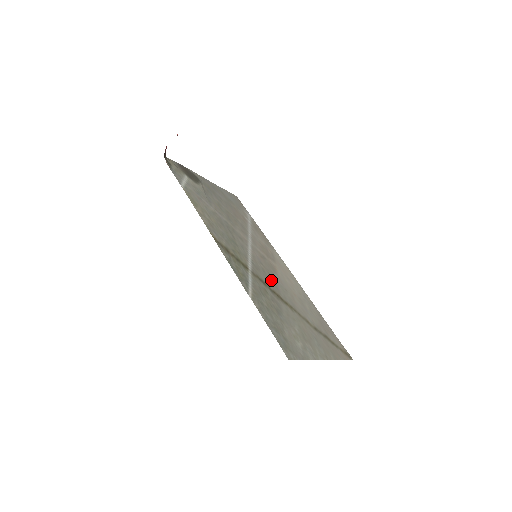
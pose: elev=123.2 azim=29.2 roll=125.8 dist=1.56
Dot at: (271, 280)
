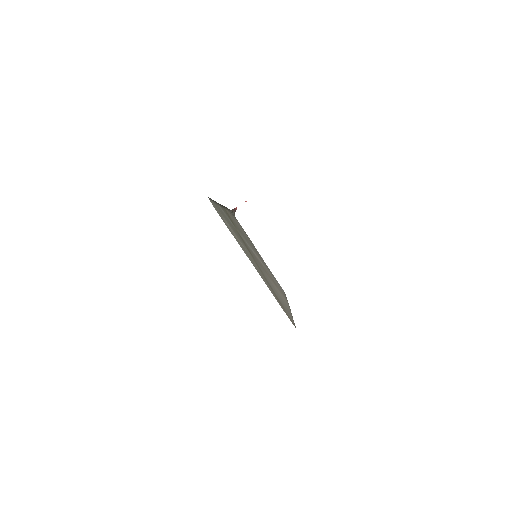
Dot at: (254, 256)
